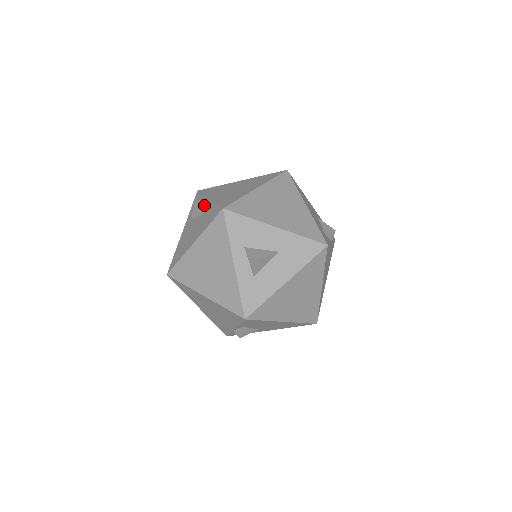
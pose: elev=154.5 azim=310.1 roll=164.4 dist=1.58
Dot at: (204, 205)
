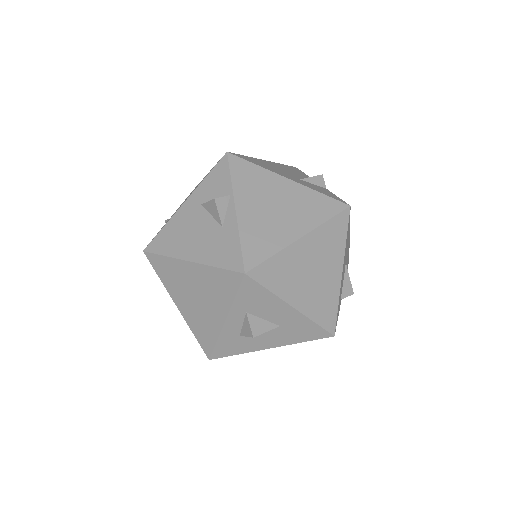
Dot at: (225, 211)
